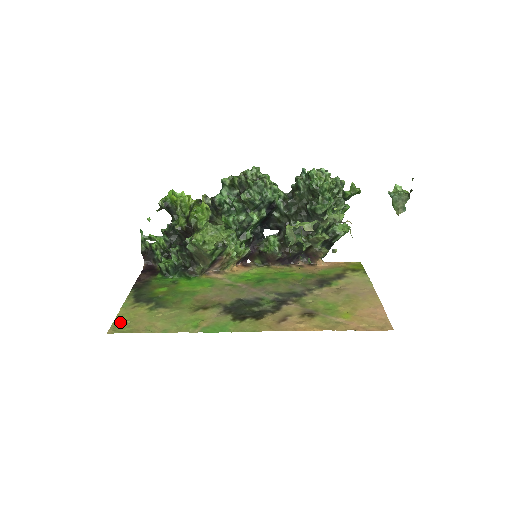
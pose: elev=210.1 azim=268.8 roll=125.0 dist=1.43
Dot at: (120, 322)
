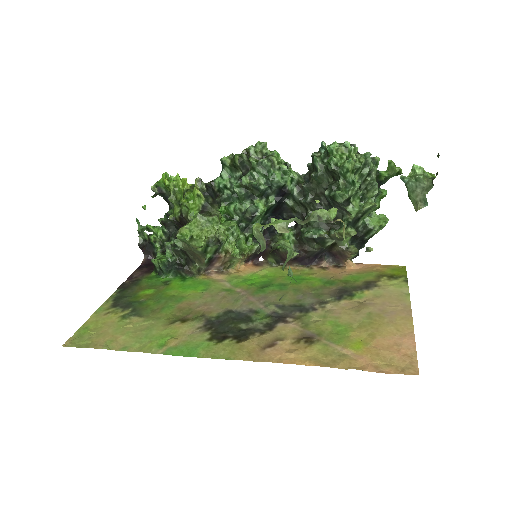
Dot at: (83, 332)
